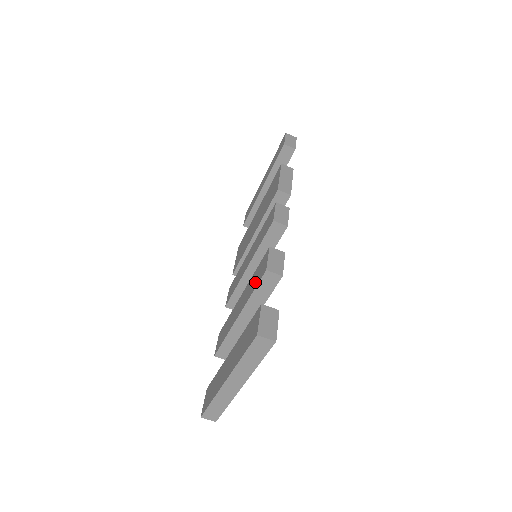
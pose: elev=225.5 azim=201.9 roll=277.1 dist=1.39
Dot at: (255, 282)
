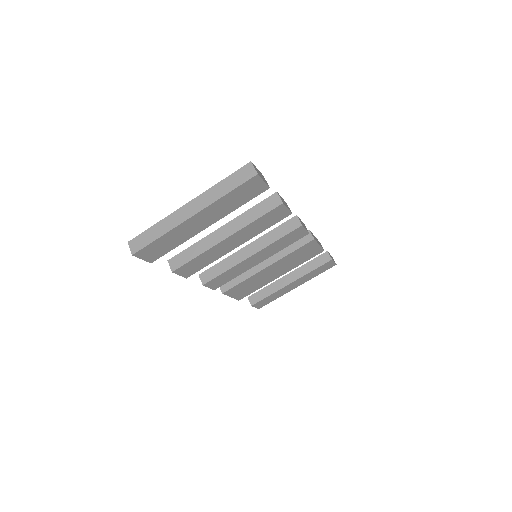
Dot at: occluded
